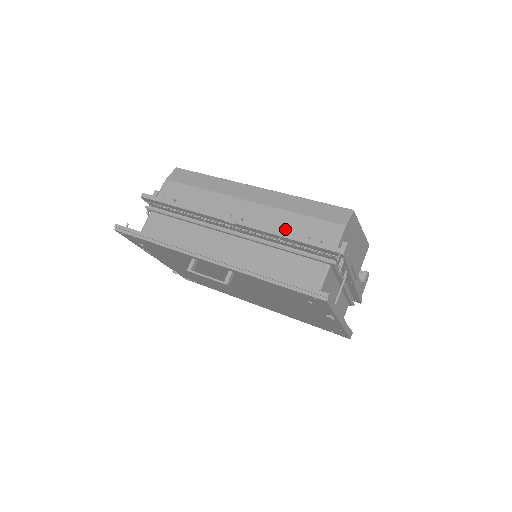
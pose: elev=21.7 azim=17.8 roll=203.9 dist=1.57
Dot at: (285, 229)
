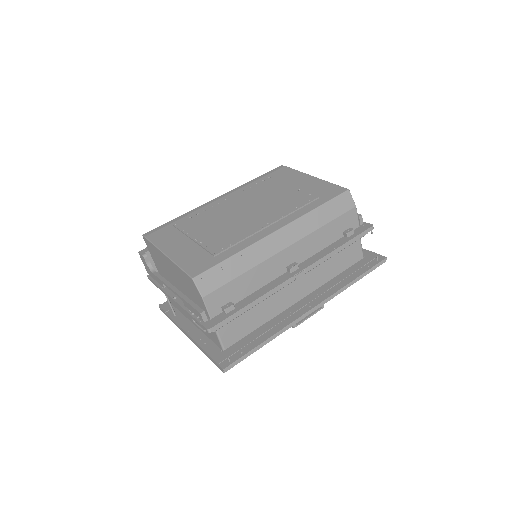
Dot at: (325, 242)
